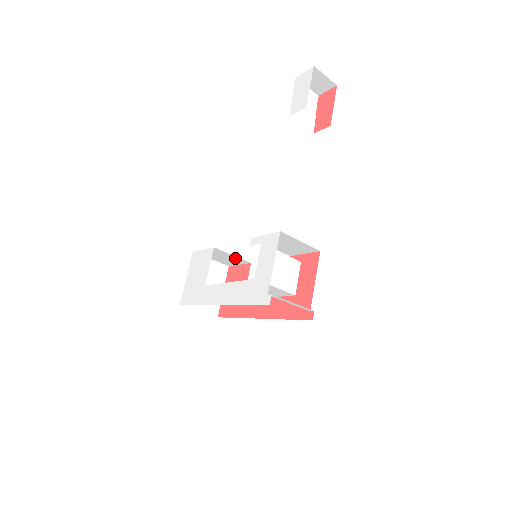
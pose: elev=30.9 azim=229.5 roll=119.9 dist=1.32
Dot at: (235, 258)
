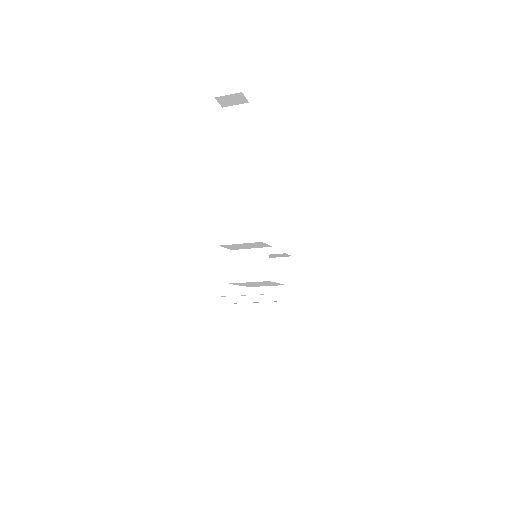
Dot at: (273, 254)
